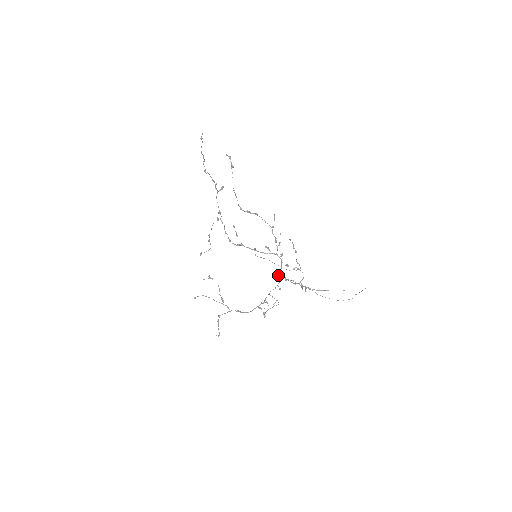
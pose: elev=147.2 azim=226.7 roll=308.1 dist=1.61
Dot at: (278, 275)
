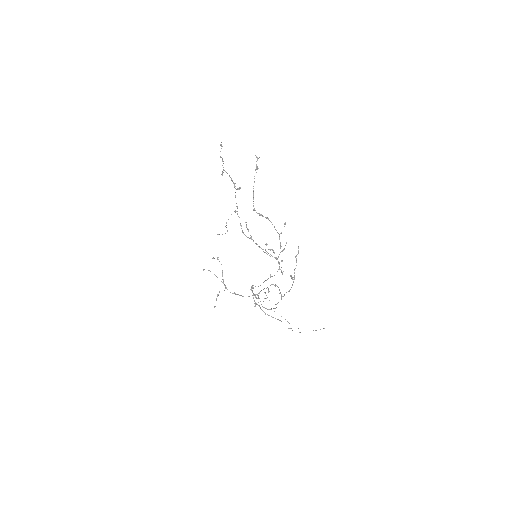
Dot at: (252, 288)
